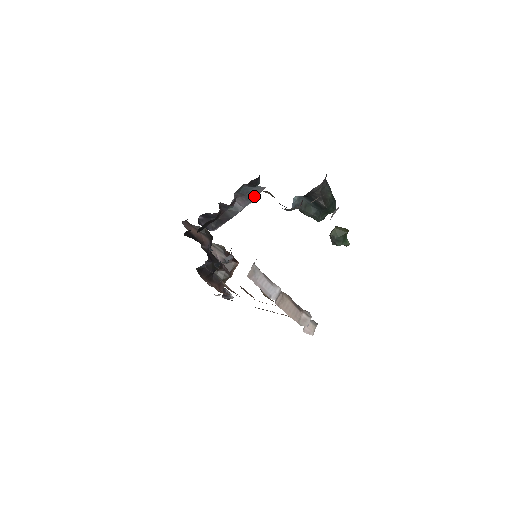
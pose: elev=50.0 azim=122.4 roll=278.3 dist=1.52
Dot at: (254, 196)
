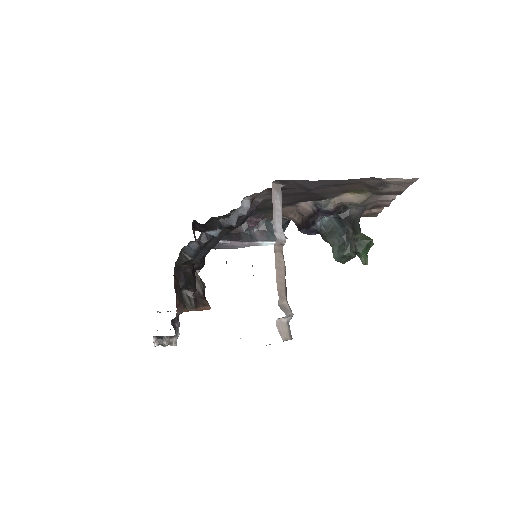
Dot at: (274, 238)
